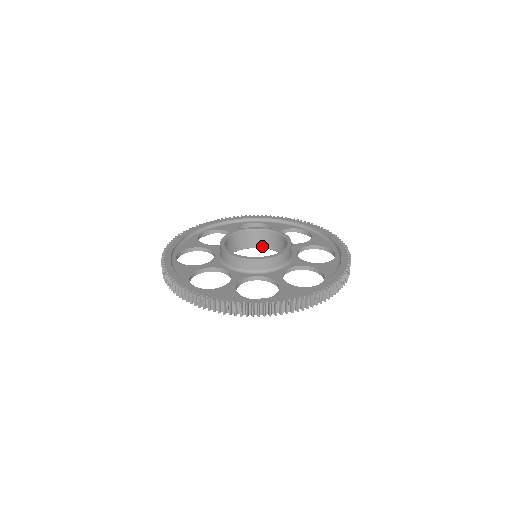
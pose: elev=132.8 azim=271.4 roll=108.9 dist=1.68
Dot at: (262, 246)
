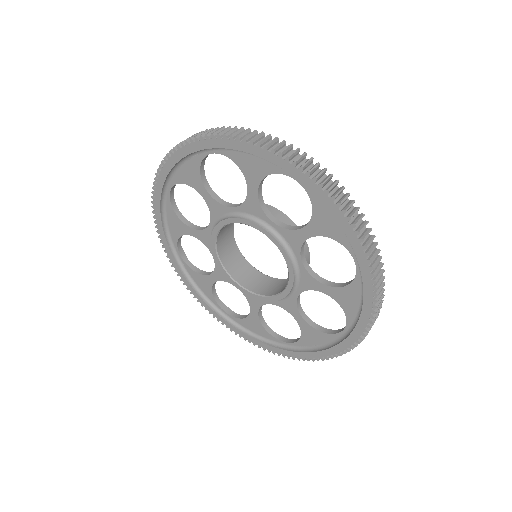
Dot at: (274, 294)
